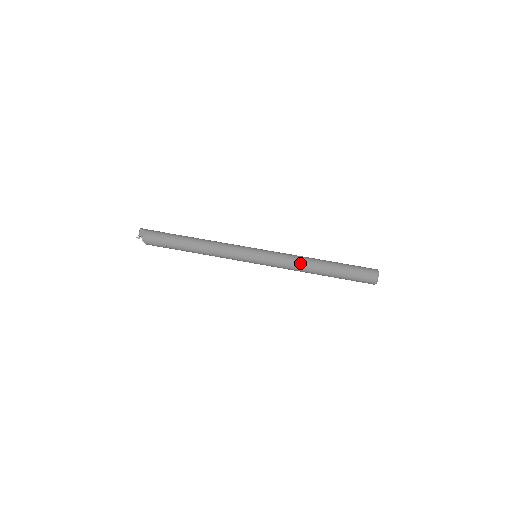
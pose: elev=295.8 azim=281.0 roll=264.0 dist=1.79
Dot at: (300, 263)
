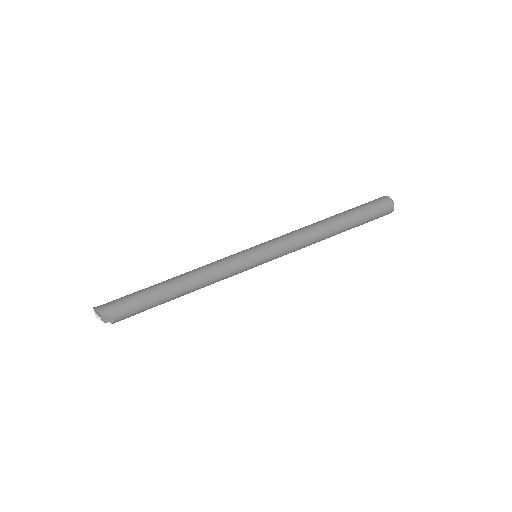
Dot at: (312, 243)
